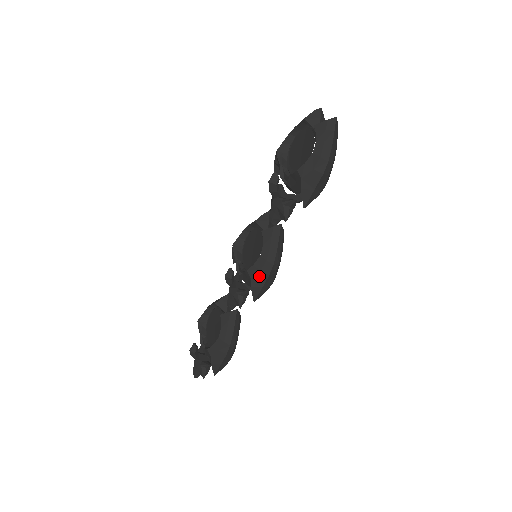
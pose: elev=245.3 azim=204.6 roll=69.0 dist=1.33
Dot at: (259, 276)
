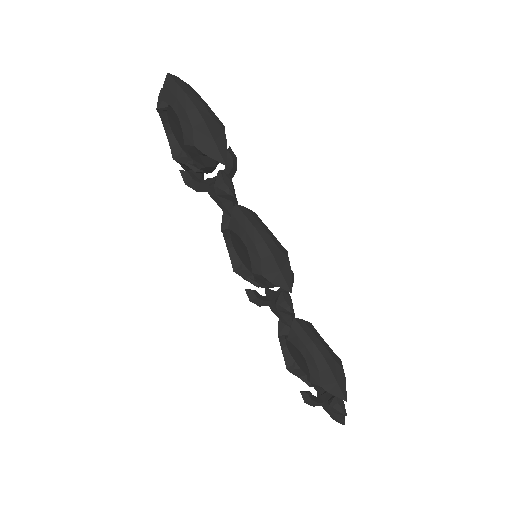
Dot at: (266, 265)
